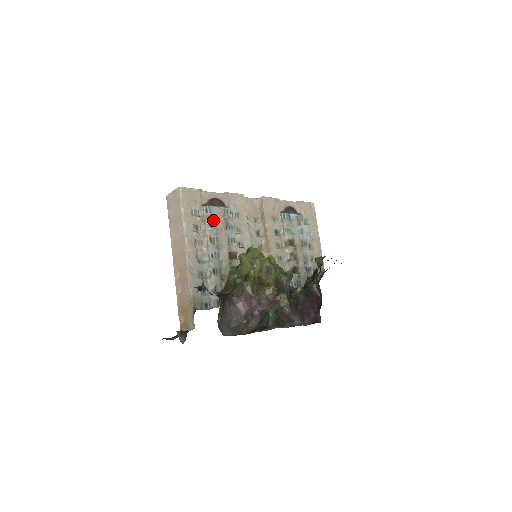
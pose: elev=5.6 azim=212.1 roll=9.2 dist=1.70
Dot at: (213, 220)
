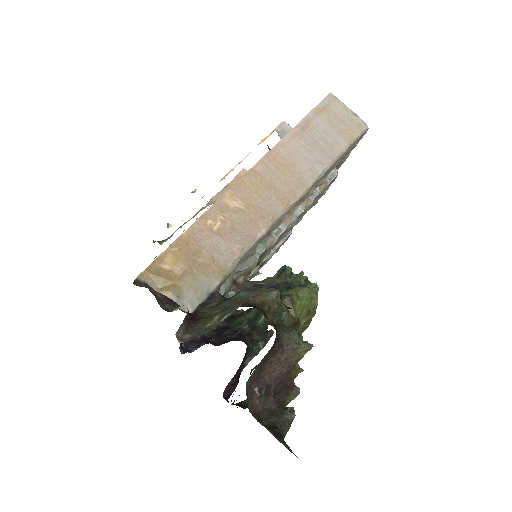
Dot at: (319, 196)
